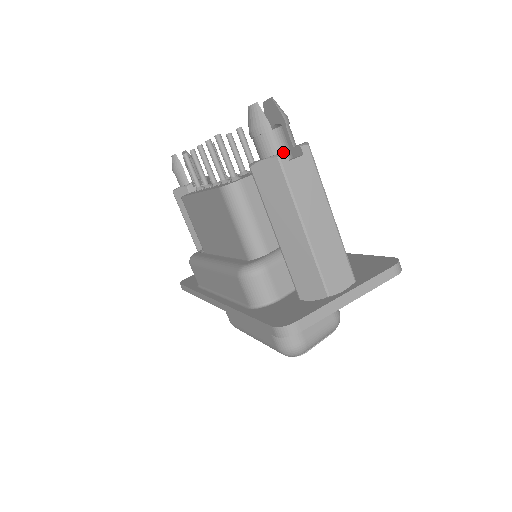
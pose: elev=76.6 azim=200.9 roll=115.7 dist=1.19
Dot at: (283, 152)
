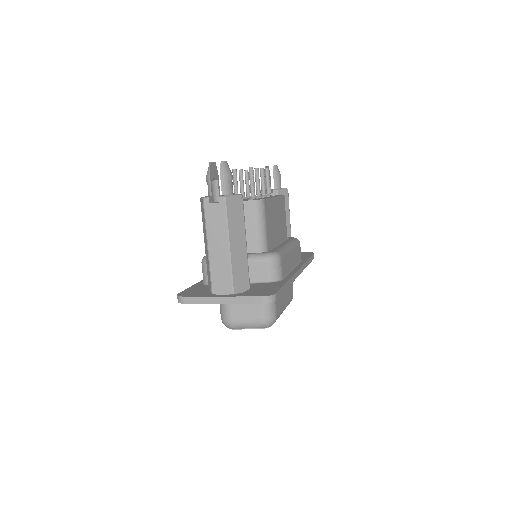
Dot at: (207, 197)
